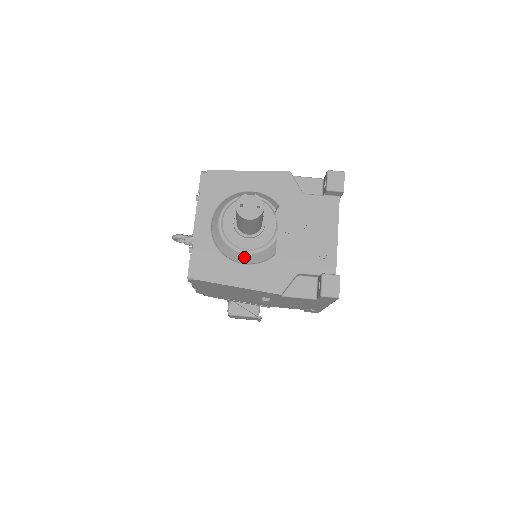
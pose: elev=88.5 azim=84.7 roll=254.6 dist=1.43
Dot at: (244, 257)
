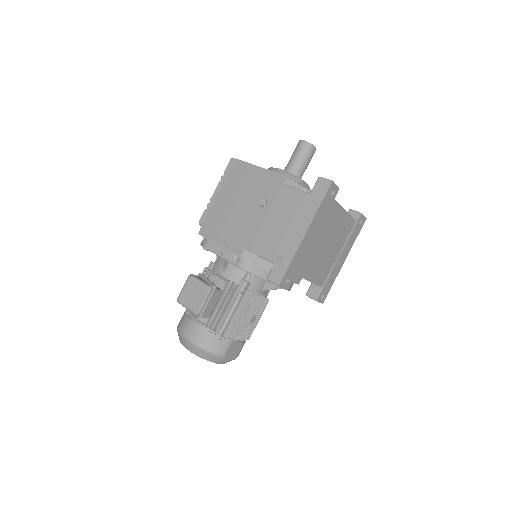
Dot at: (276, 171)
